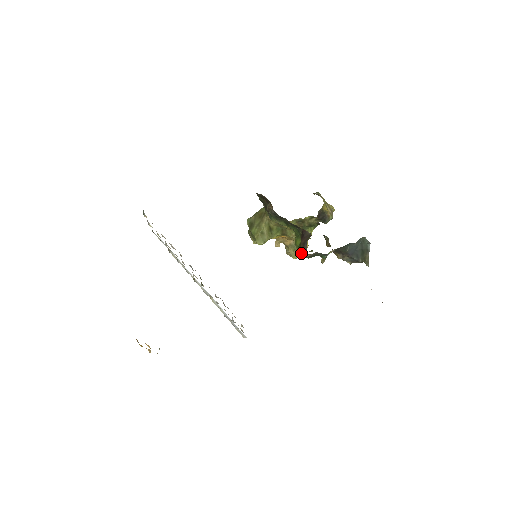
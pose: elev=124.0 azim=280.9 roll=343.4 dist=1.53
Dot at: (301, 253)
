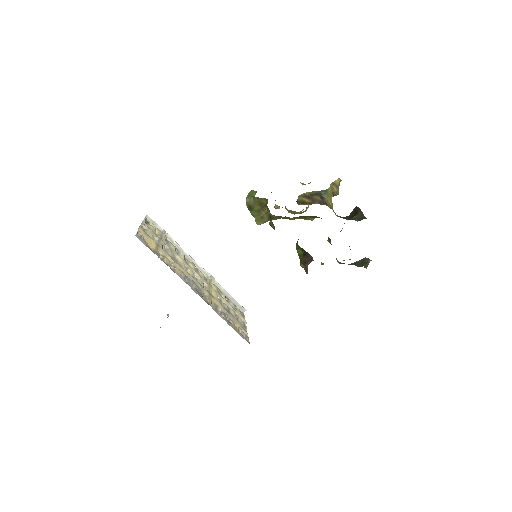
Dot at: (301, 266)
